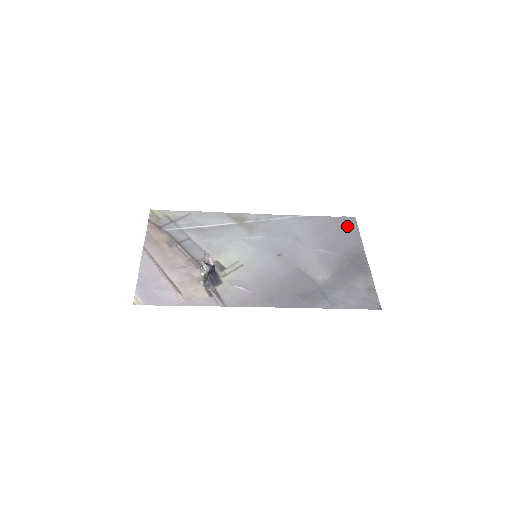
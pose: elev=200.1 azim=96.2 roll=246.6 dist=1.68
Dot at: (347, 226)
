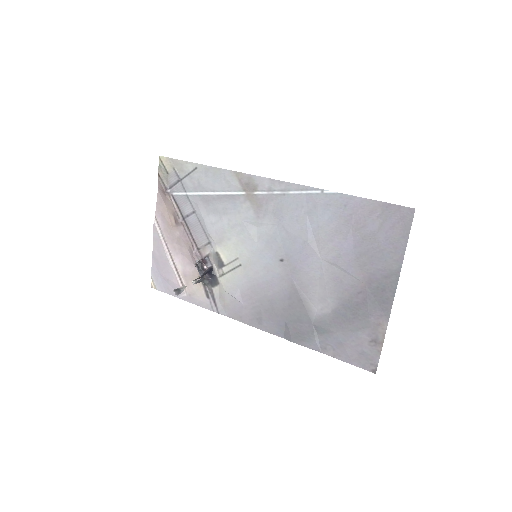
Dot at: (392, 227)
